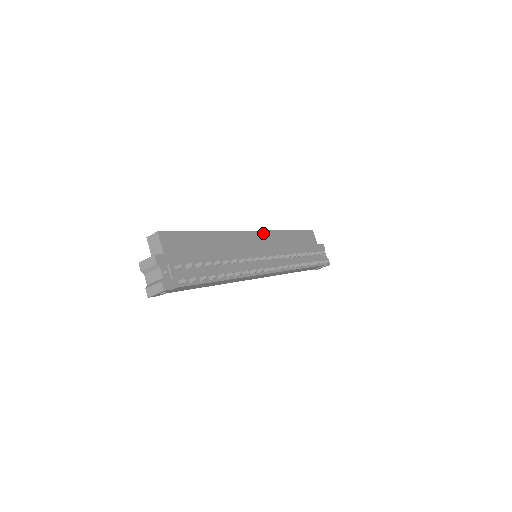
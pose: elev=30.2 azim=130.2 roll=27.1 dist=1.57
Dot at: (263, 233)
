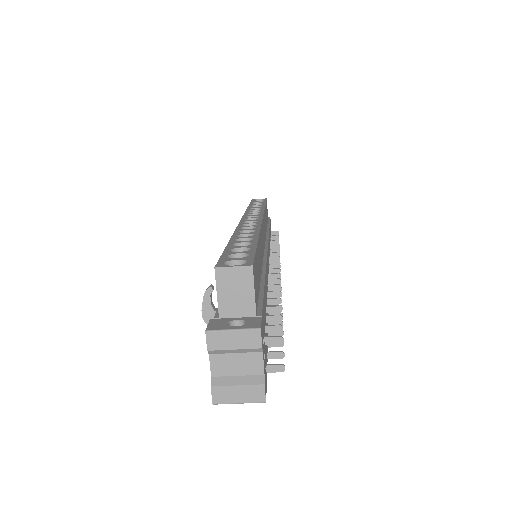
Dot at: occluded
